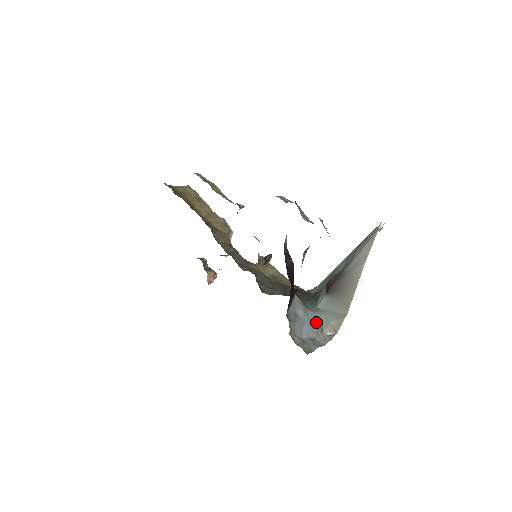
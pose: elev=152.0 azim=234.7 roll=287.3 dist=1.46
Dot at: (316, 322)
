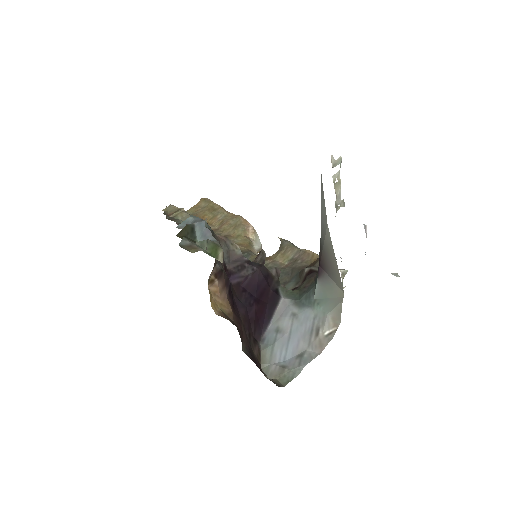
Dot at: (310, 324)
